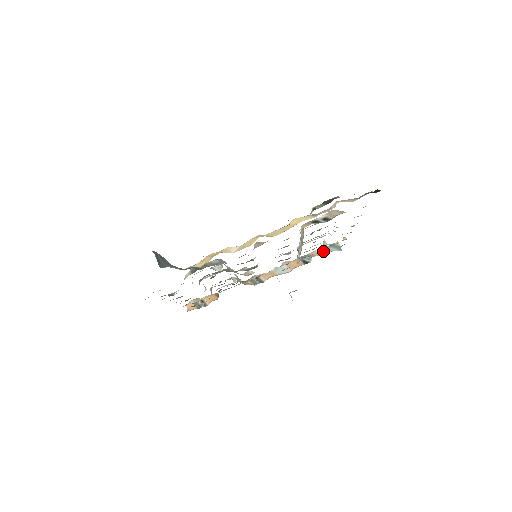
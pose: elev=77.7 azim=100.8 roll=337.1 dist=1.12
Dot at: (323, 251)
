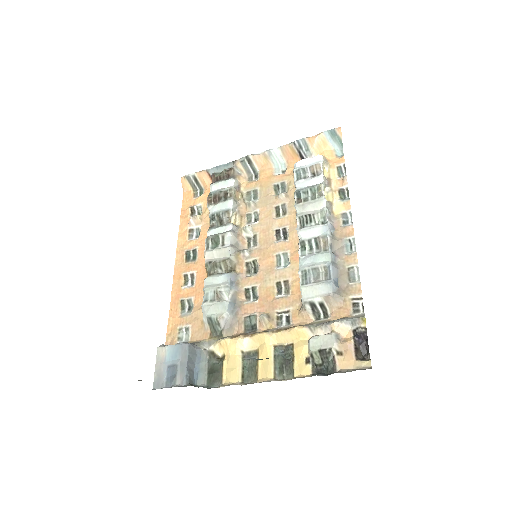
Dot at: (322, 146)
